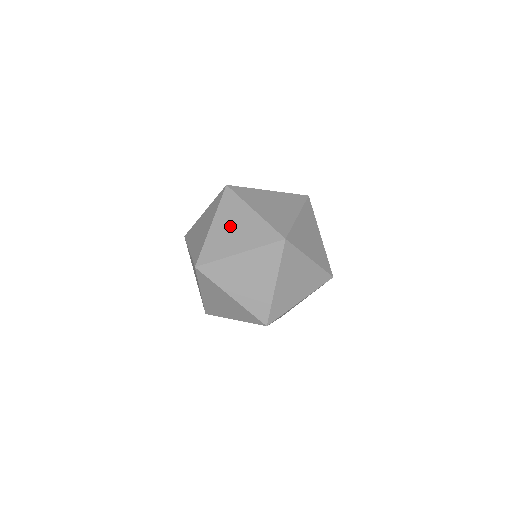
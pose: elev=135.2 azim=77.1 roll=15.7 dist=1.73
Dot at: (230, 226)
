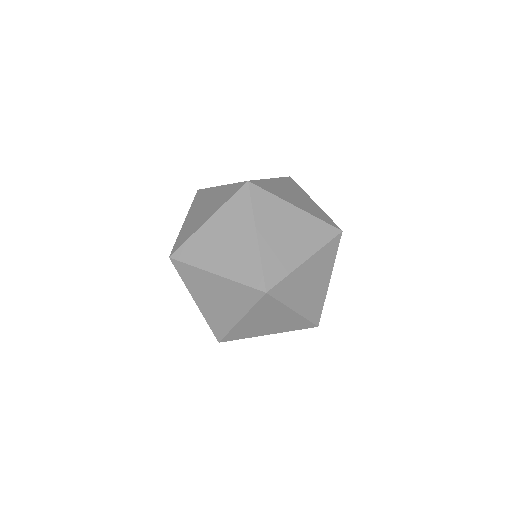
Dot at: occluded
